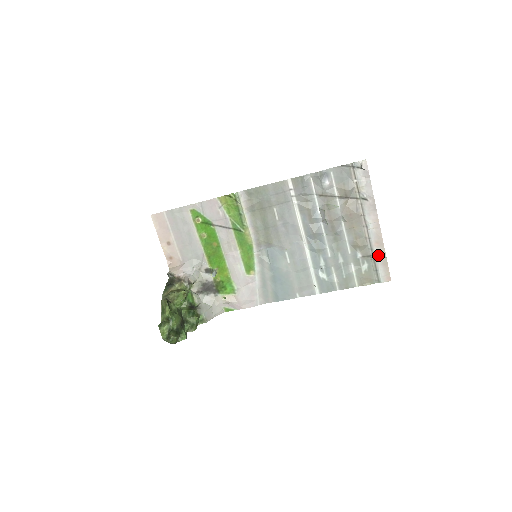
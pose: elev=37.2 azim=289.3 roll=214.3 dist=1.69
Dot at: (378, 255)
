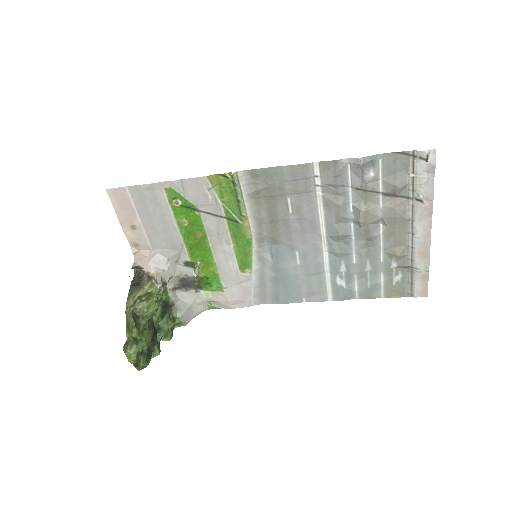
Dot at: (419, 268)
